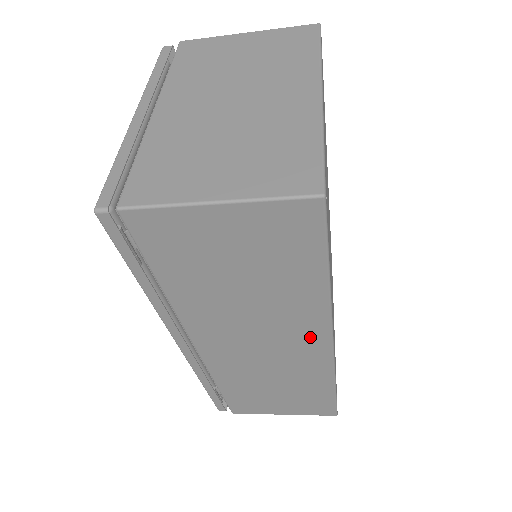
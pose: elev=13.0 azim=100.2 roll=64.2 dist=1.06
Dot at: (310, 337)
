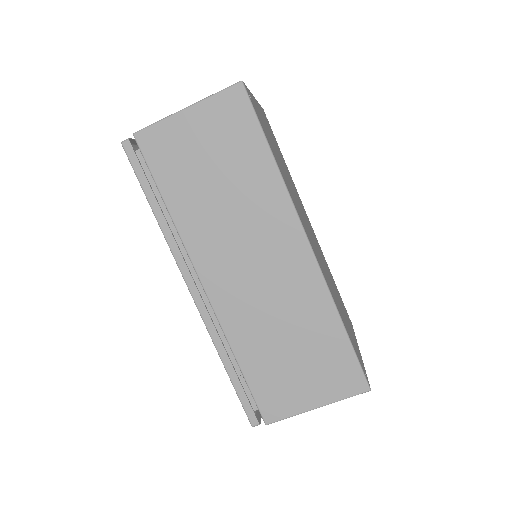
Dot at: (287, 238)
